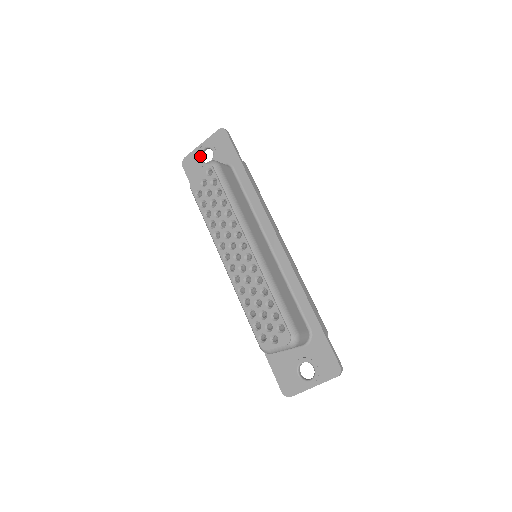
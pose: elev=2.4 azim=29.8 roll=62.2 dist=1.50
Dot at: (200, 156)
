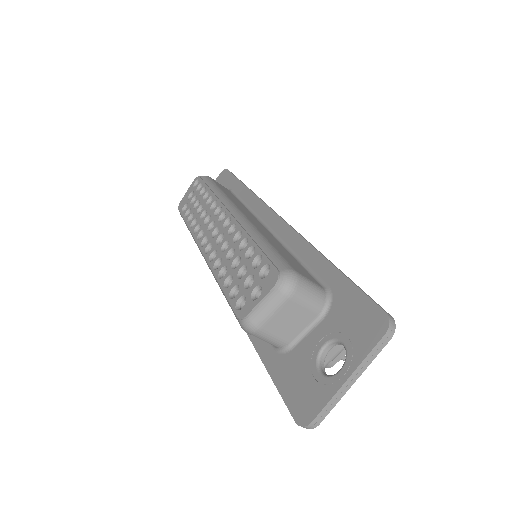
Dot at: occluded
